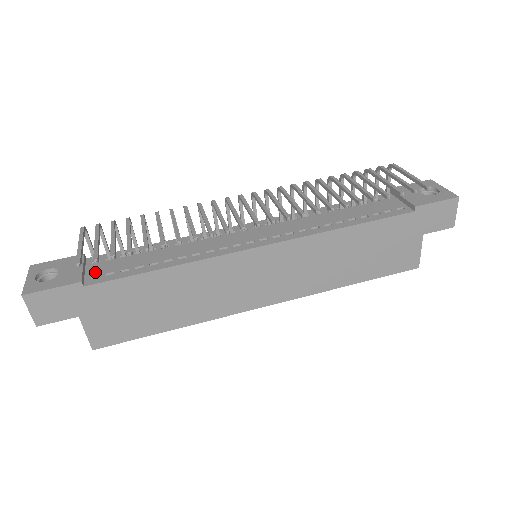
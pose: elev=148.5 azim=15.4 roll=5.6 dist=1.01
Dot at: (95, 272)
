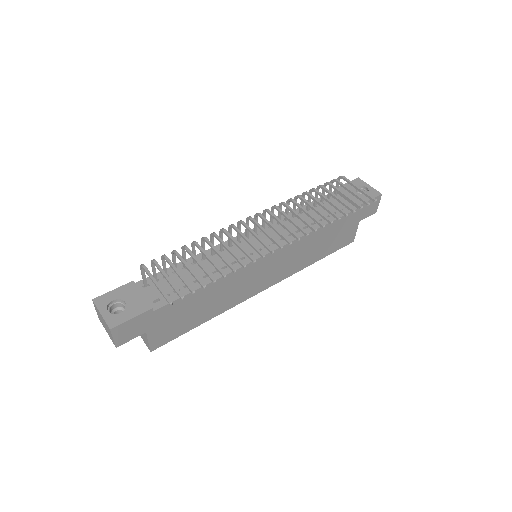
Dot at: (153, 296)
